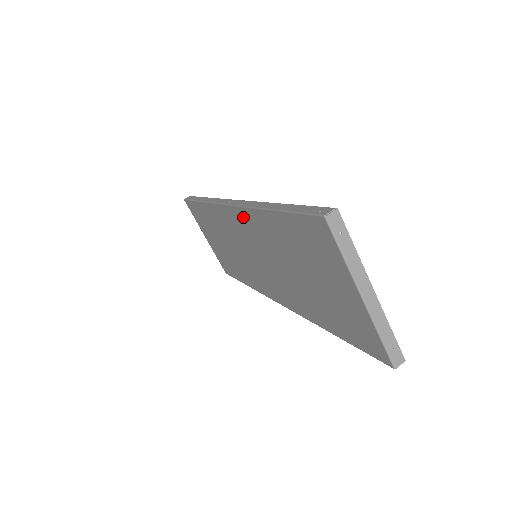
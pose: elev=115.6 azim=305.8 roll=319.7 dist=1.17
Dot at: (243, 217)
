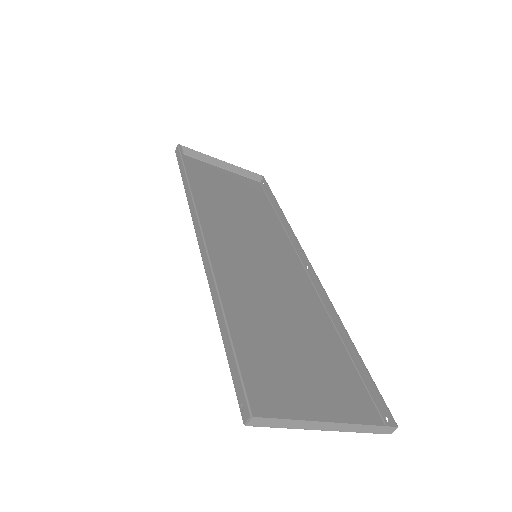
Dot at: (215, 266)
